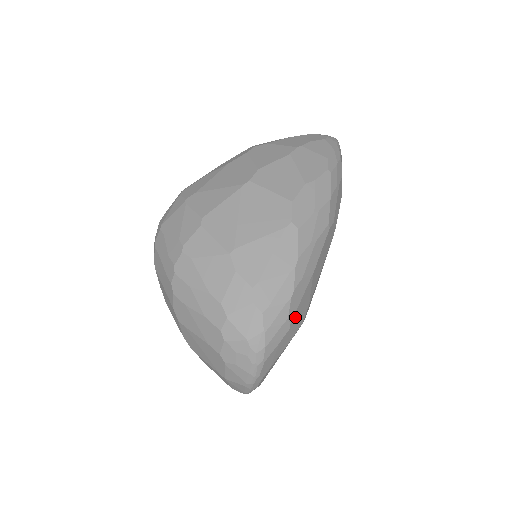
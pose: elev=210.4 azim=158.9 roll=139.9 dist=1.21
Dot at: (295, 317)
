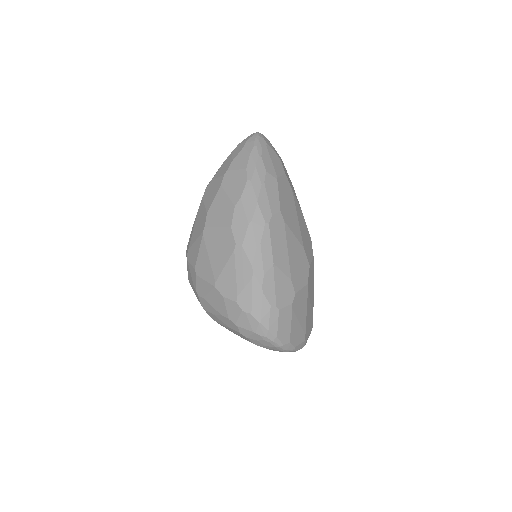
Dot at: (279, 299)
